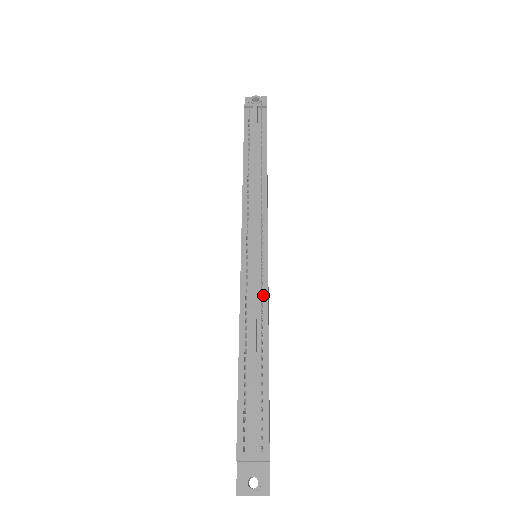
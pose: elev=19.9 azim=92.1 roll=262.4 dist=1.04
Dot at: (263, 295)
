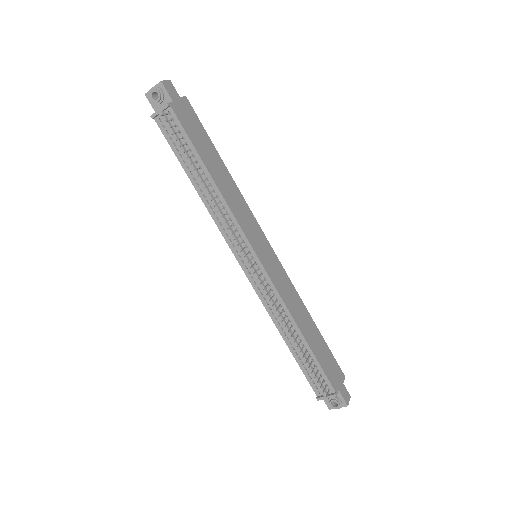
Dot at: (277, 298)
